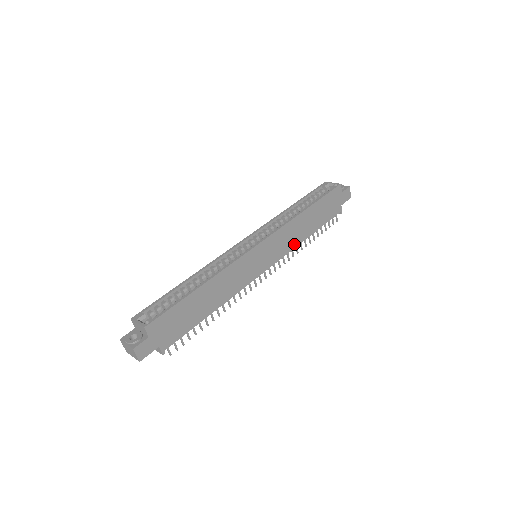
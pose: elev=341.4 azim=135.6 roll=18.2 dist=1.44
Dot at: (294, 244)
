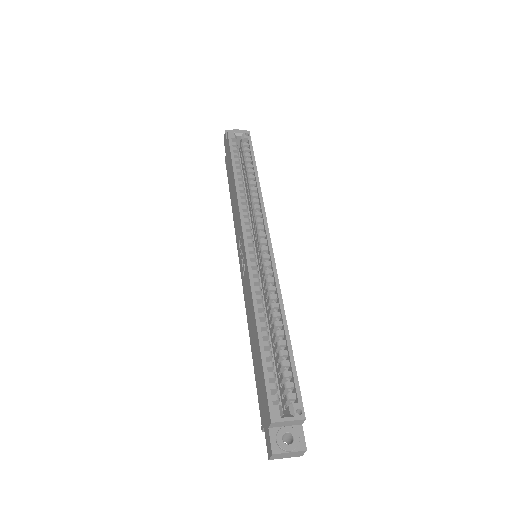
Dot at: occluded
